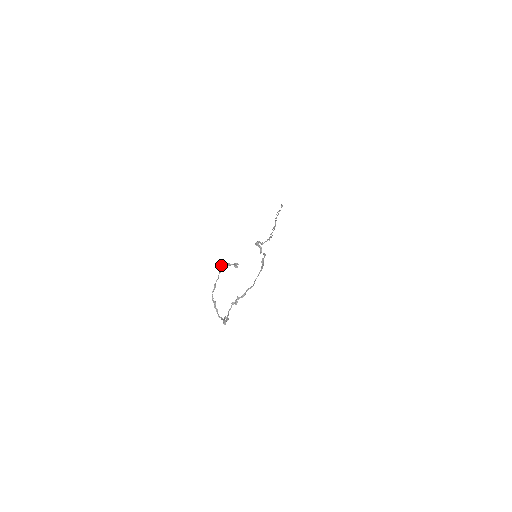
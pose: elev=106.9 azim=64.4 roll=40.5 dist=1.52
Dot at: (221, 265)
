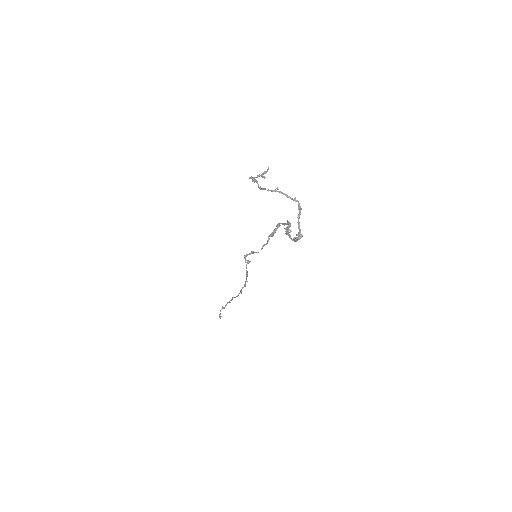
Dot at: (250, 177)
